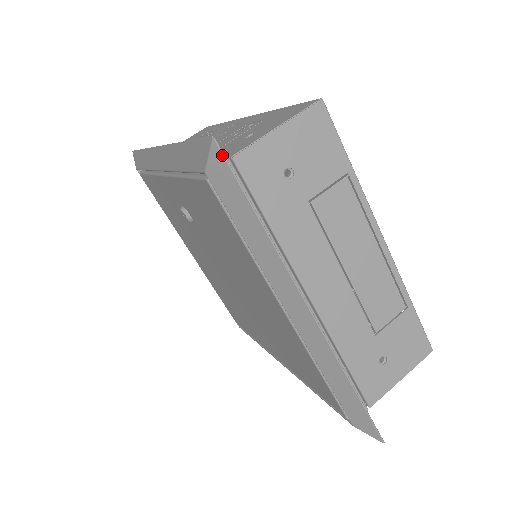
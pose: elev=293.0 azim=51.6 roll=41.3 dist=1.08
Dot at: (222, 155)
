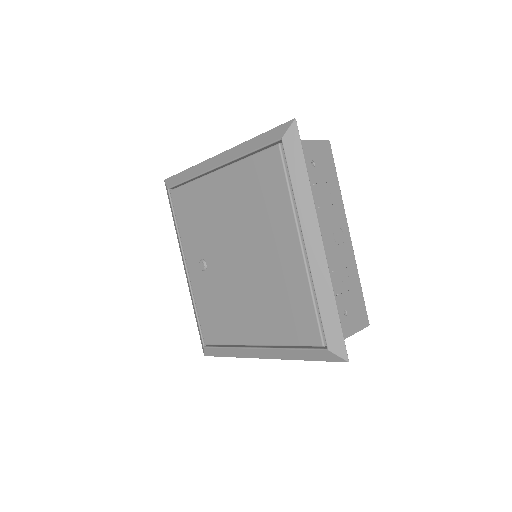
Dot at: (168, 178)
